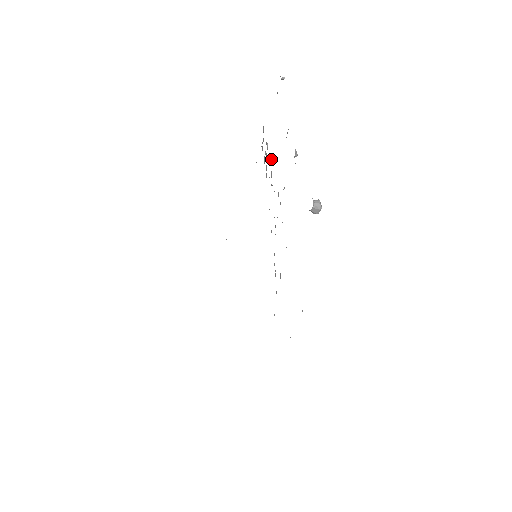
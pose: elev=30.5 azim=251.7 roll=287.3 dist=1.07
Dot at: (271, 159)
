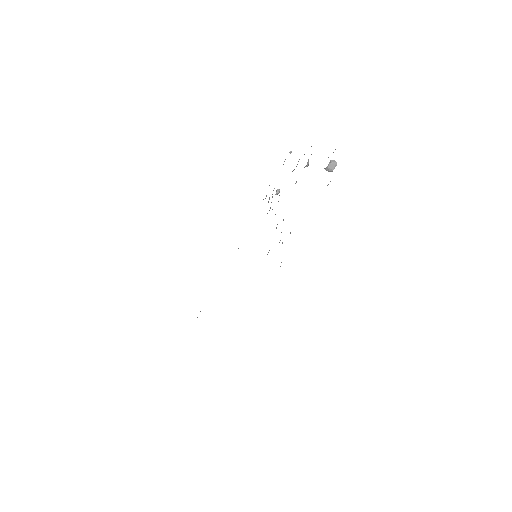
Dot at: (278, 190)
